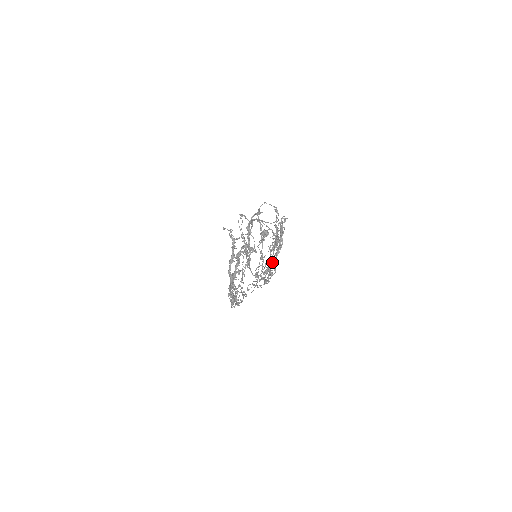
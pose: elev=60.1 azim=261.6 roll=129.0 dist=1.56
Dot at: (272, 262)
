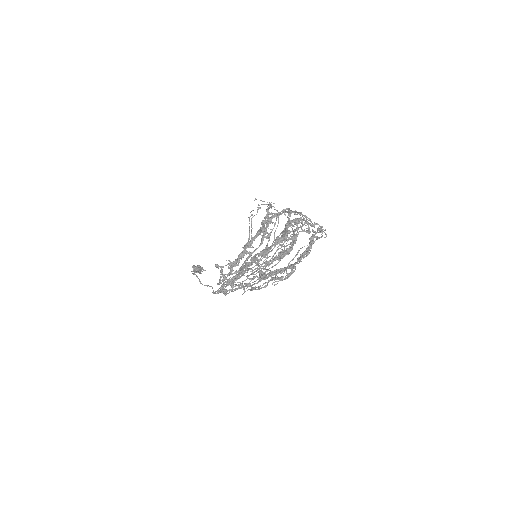
Dot at: (287, 266)
